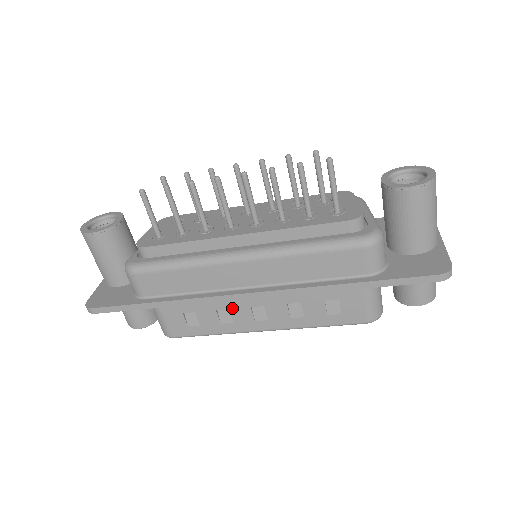
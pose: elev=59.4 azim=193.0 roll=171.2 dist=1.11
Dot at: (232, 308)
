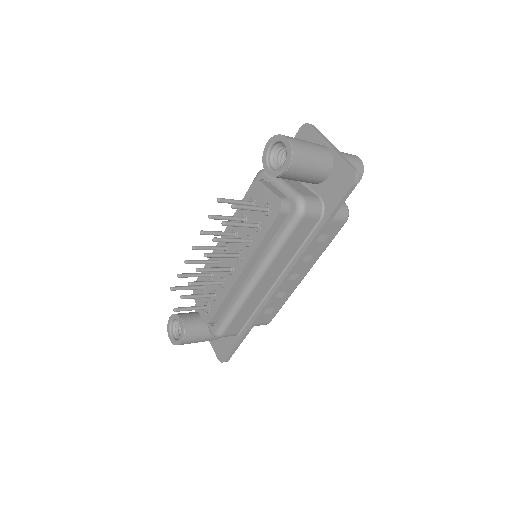
Dot at: occluded
